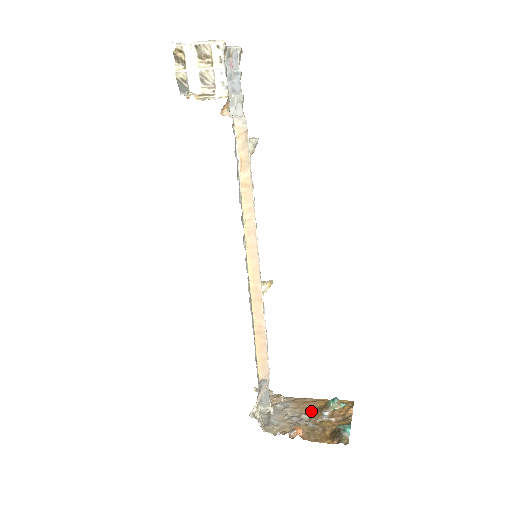
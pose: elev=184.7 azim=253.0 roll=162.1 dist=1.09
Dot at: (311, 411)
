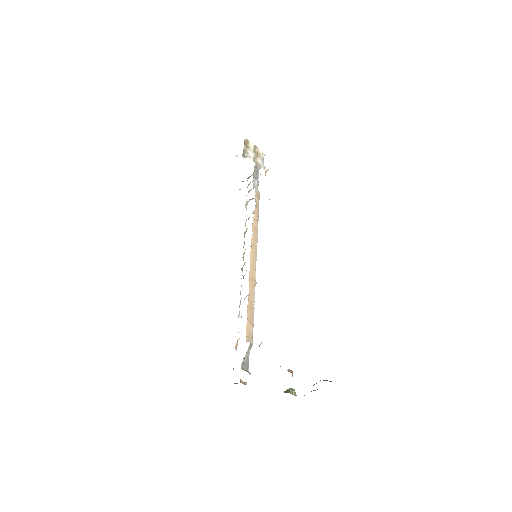
Dot at: occluded
